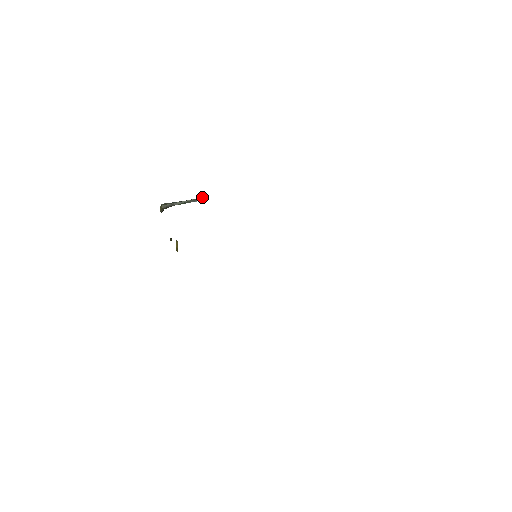
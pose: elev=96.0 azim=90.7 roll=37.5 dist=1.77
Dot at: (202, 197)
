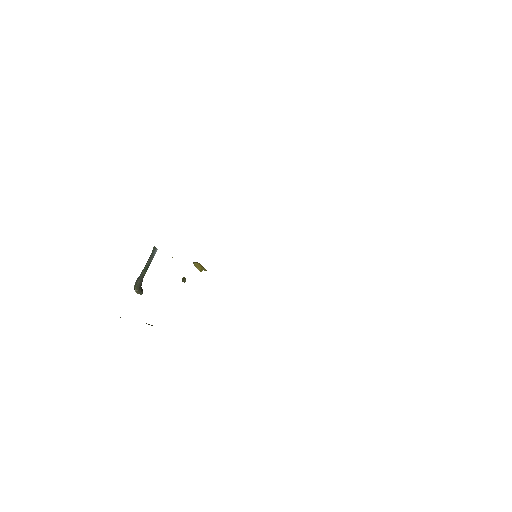
Dot at: (153, 248)
